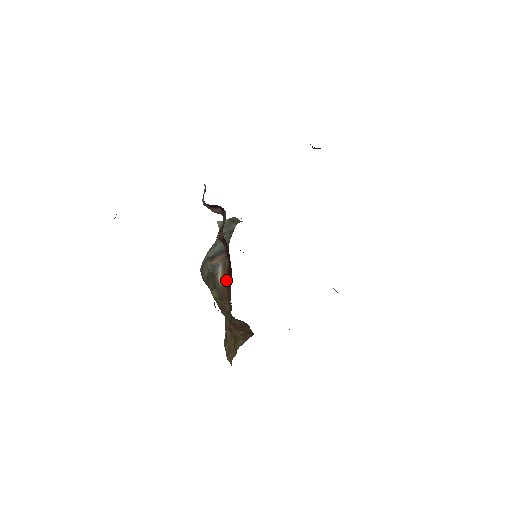
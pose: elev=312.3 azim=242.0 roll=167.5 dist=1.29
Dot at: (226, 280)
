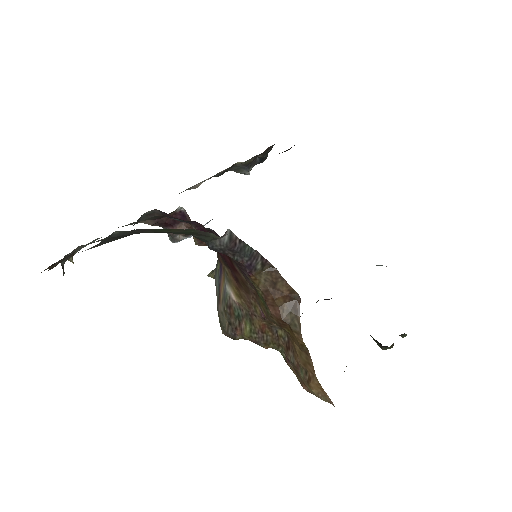
Dot at: (237, 284)
